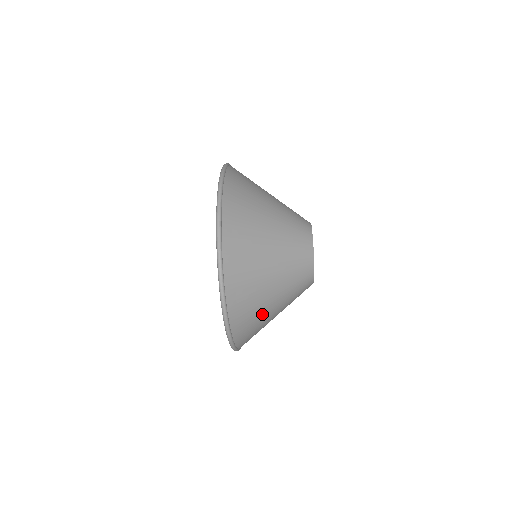
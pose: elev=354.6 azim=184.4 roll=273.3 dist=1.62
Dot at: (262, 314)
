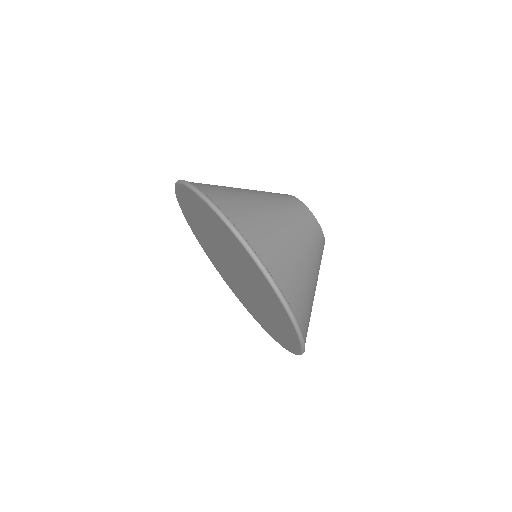
Dot at: (297, 268)
